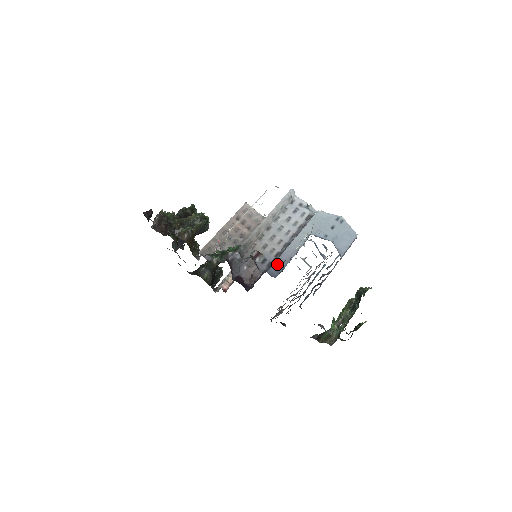
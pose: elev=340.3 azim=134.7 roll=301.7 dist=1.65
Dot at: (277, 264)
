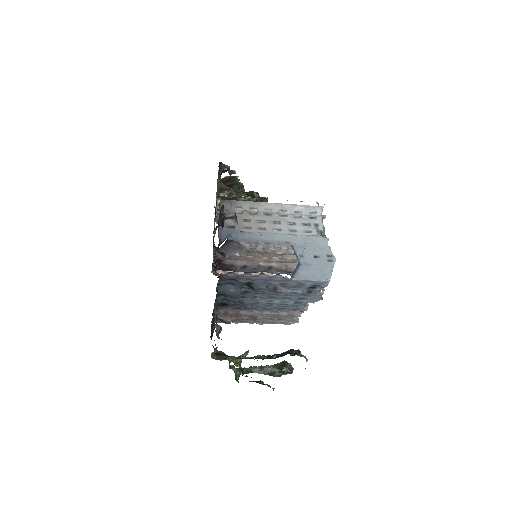
Dot at: (235, 233)
